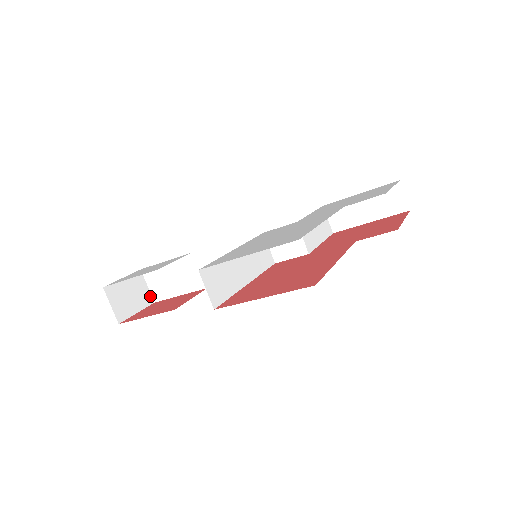
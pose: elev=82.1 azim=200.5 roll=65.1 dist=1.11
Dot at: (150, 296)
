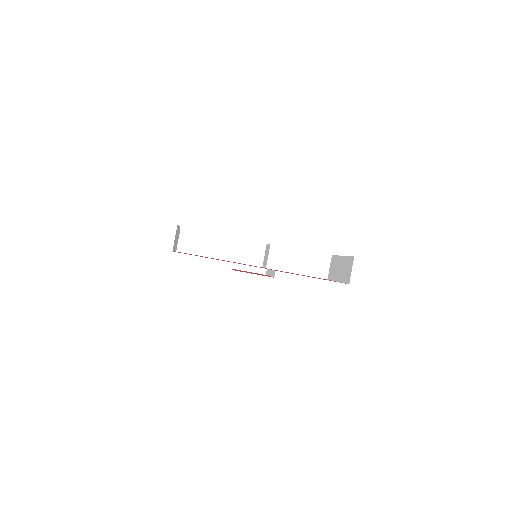
Dot at: (265, 269)
